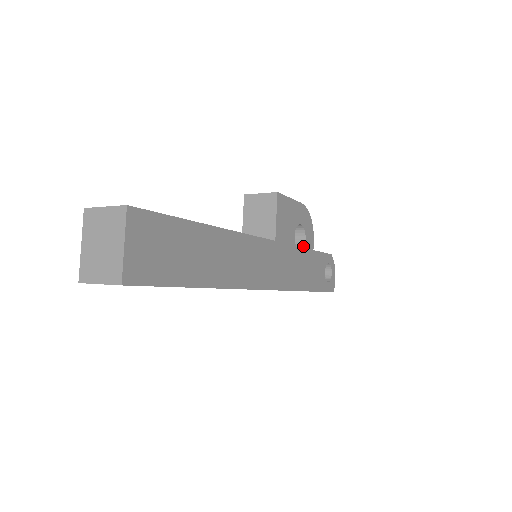
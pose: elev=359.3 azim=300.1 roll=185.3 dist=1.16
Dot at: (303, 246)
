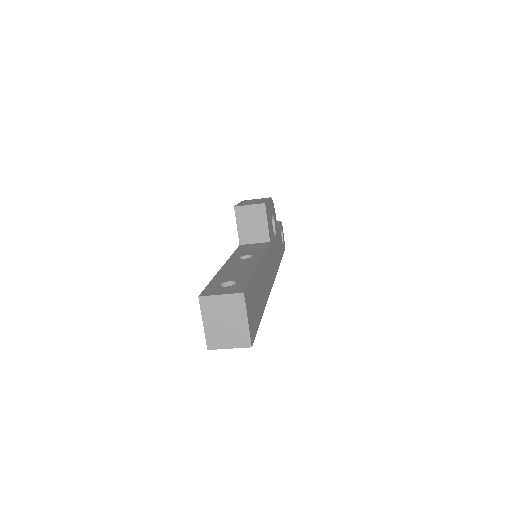
Dot at: (274, 230)
